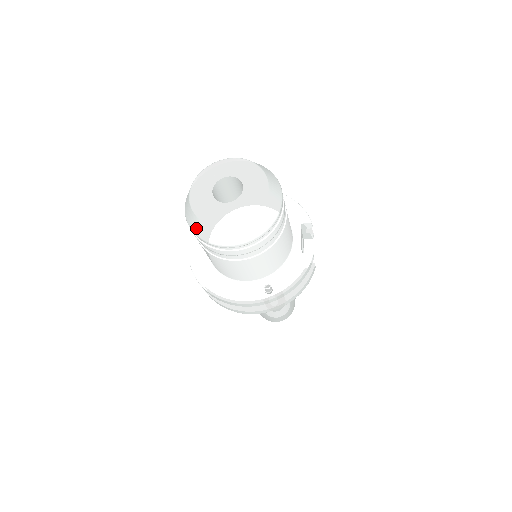
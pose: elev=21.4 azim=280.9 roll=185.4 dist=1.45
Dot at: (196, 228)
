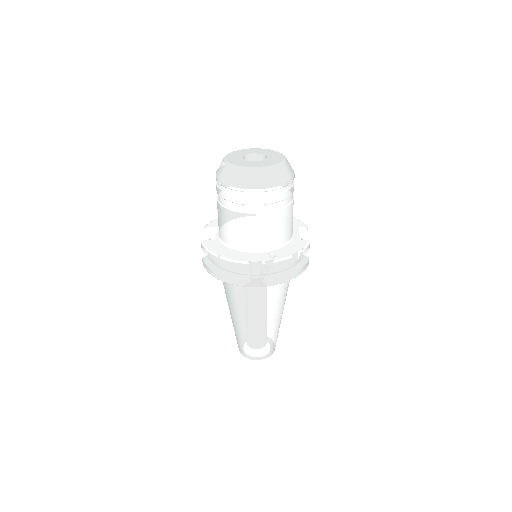
Dot at: (227, 177)
